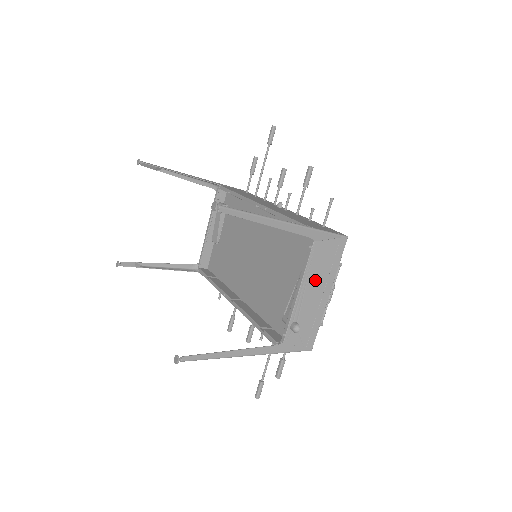
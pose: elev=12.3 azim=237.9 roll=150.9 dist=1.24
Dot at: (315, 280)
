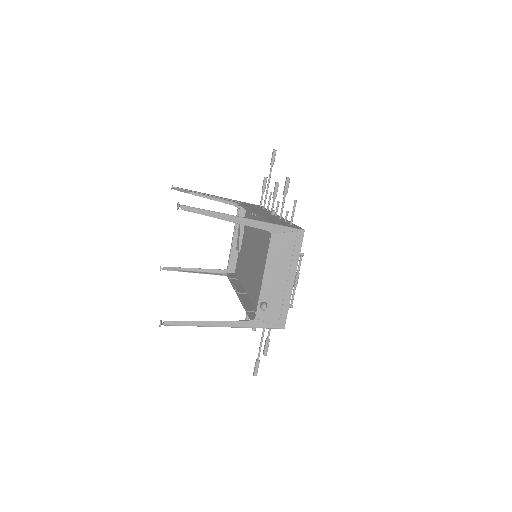
Dot at: (278, 267)
